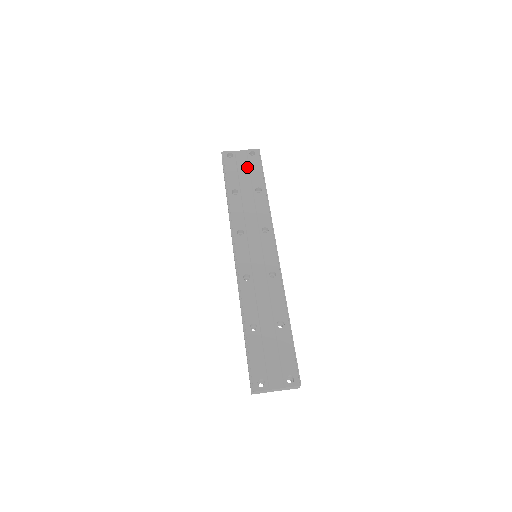
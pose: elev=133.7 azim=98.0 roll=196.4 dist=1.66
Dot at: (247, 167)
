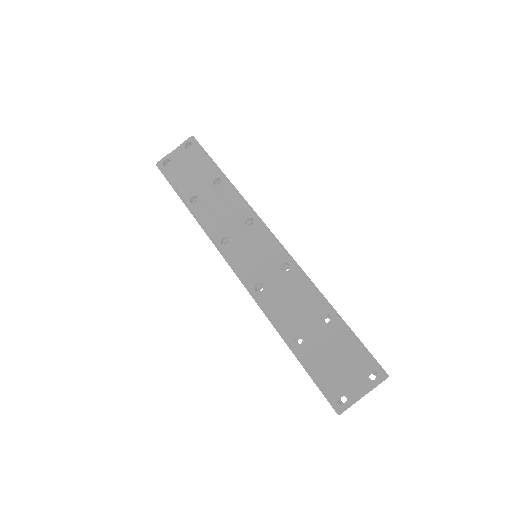
Dot at: (191, 164)
